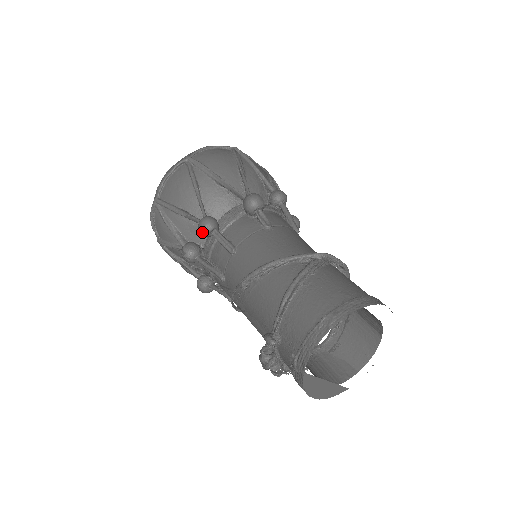
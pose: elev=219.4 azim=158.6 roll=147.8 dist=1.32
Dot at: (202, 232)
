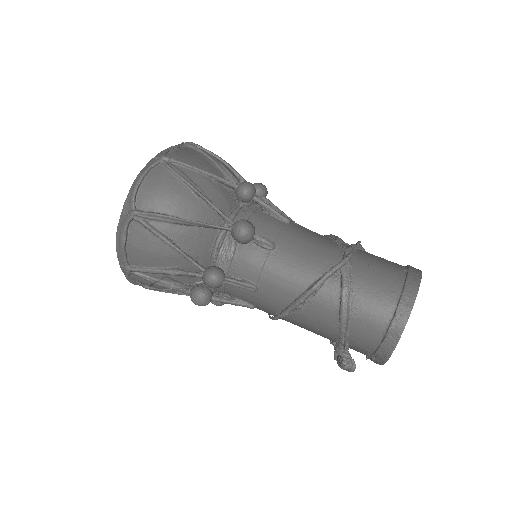
Dot at: occluded
